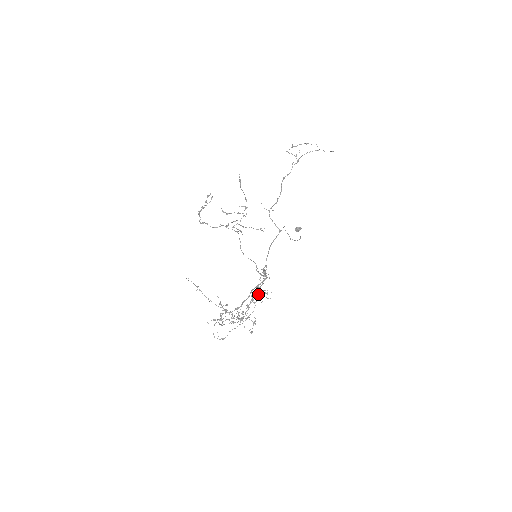
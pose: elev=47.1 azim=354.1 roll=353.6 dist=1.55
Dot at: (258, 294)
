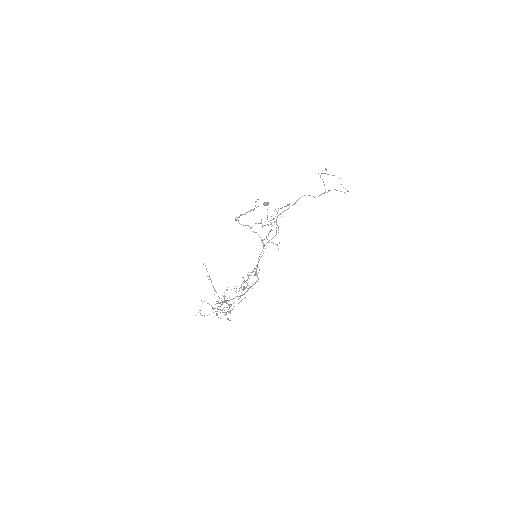
Dot at: occluded
